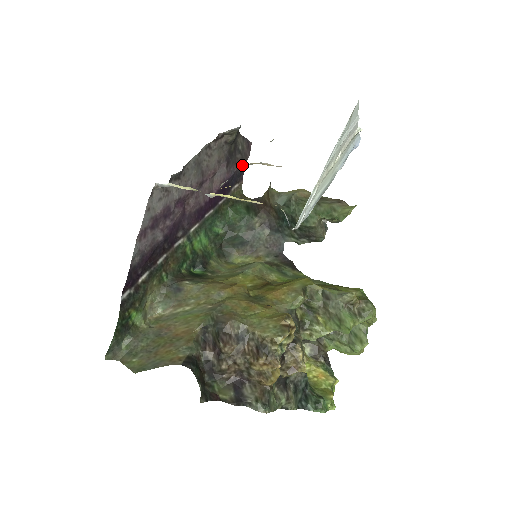
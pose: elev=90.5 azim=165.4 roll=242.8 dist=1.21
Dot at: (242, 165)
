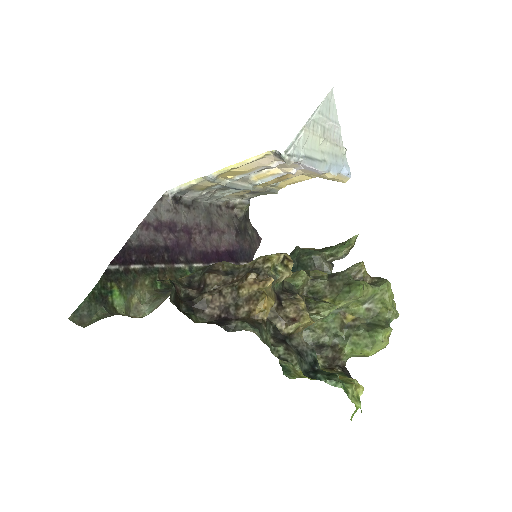
Dot at: (251, 248)
